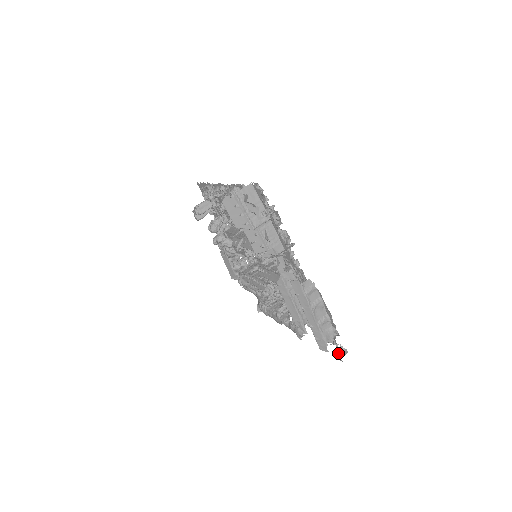
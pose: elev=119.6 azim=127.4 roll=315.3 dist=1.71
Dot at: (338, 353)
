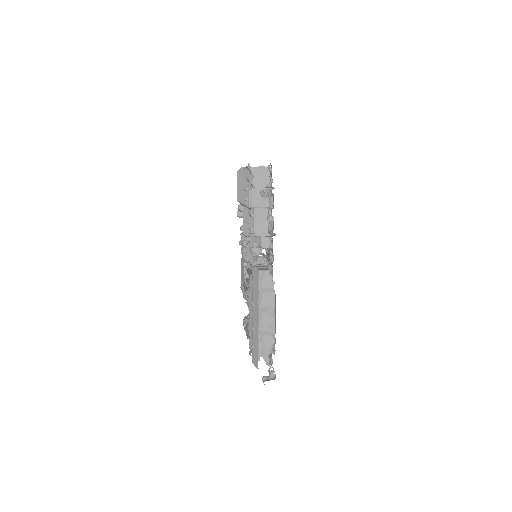
Dot at: occluded
